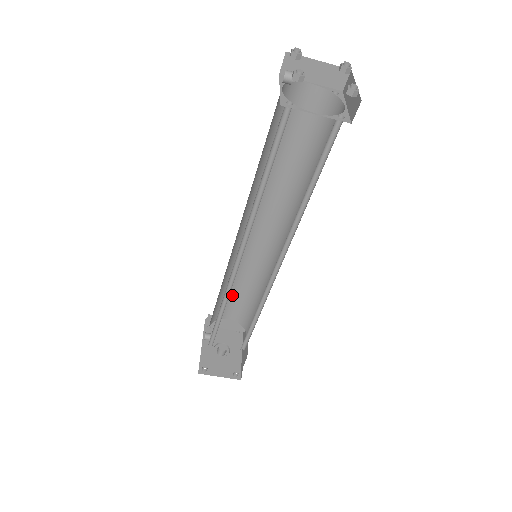
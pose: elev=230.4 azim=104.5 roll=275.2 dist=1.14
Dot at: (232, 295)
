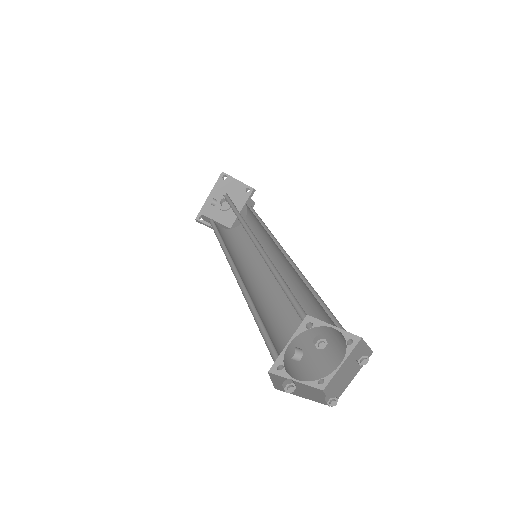
Dot at: occluded
